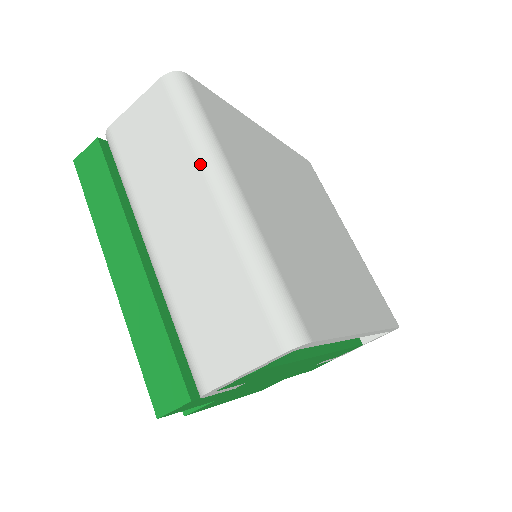
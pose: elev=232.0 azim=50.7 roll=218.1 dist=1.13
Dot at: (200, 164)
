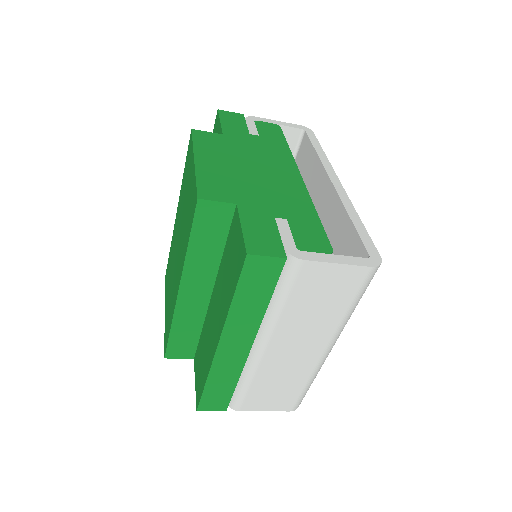
Dot at: (336, 332)
